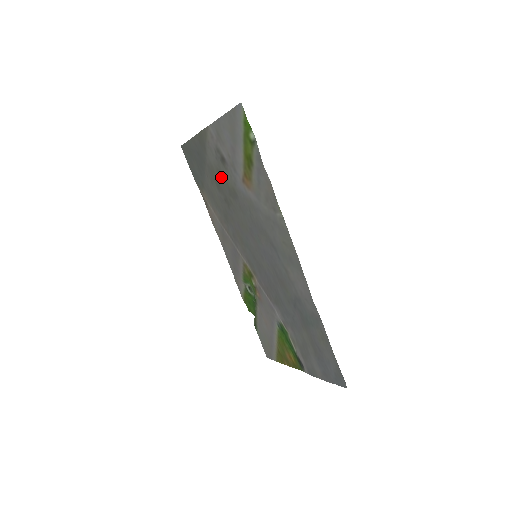
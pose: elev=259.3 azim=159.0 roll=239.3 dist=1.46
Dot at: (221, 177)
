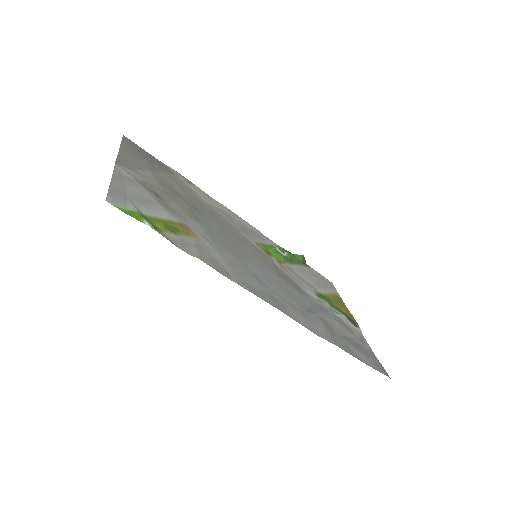
Dot at: (171, 197)
